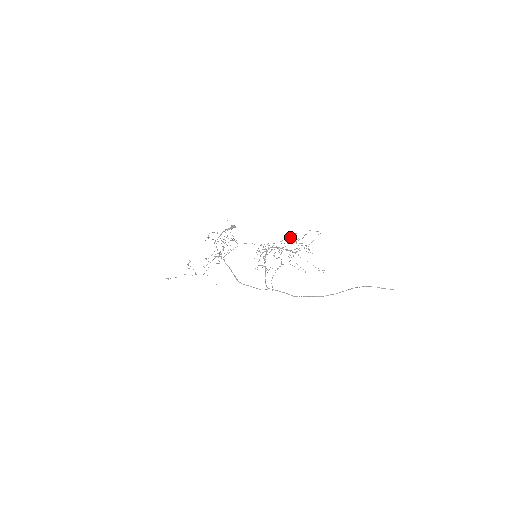
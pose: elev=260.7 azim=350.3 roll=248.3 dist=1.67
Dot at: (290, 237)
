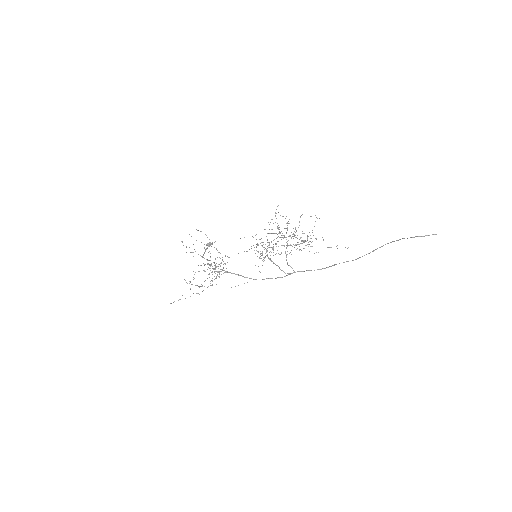
Dot at: occluded
